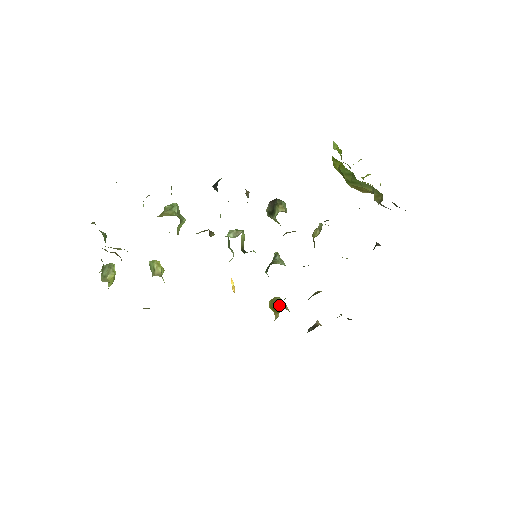
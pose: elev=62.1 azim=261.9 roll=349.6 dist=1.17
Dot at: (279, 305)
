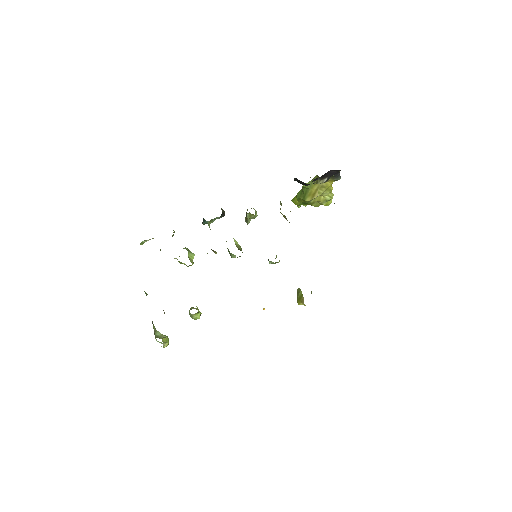
Dot at: (299, 289)
